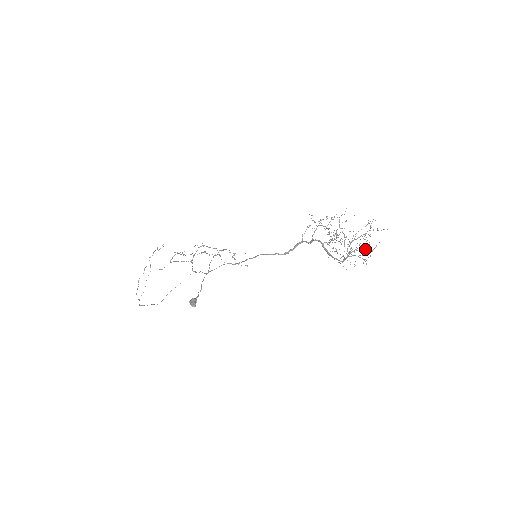
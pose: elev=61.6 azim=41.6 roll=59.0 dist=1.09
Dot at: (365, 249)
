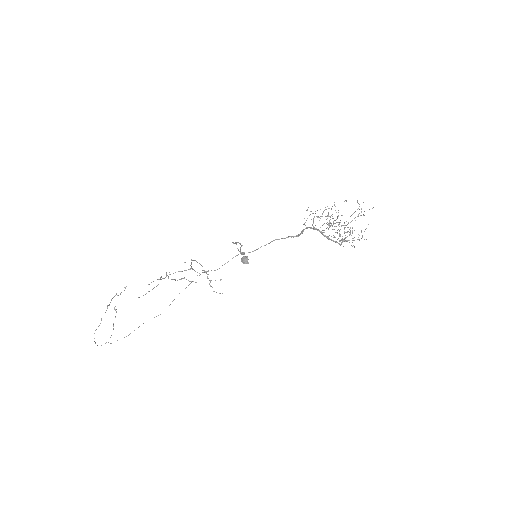
Dot at: occluded
